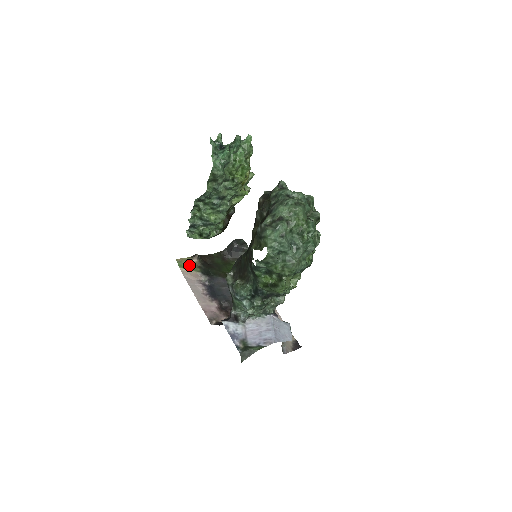
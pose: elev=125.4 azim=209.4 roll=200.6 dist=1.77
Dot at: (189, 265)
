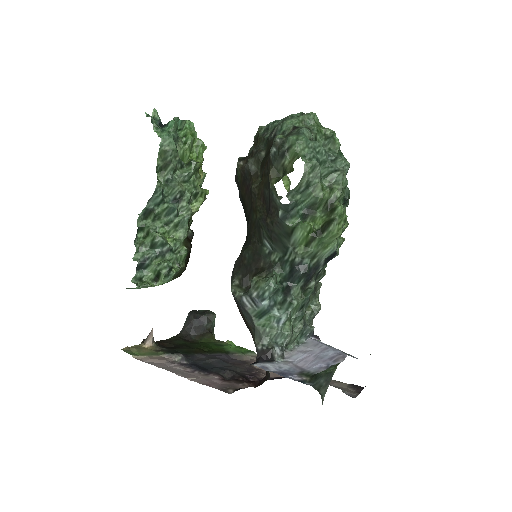
Dot at: (144, 351)
